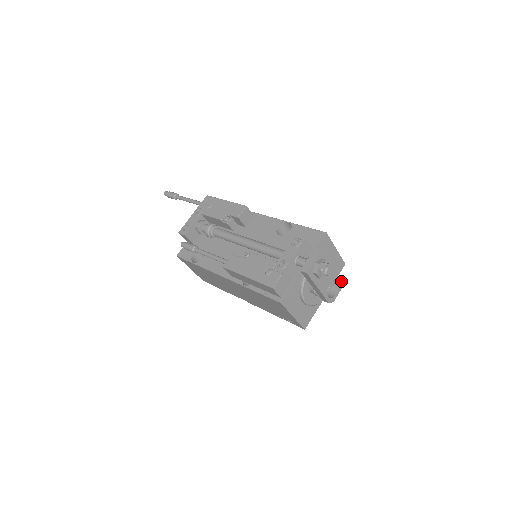
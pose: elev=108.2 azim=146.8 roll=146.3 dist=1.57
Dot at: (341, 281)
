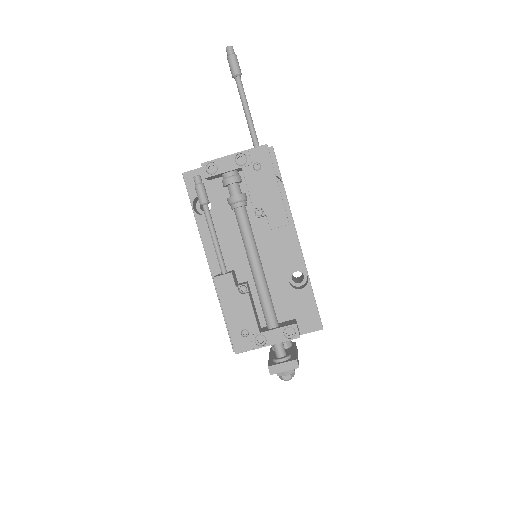
Dot at: (297, 349)
